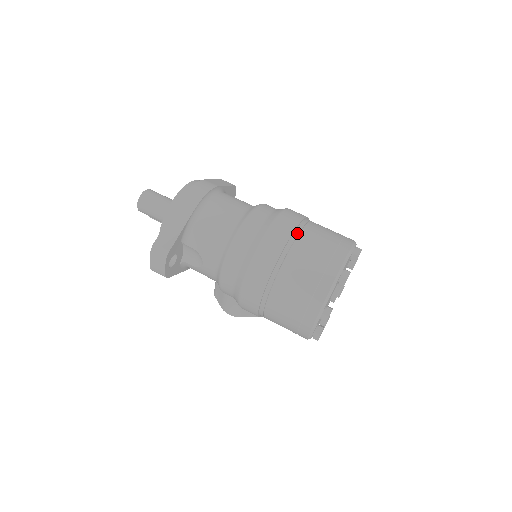
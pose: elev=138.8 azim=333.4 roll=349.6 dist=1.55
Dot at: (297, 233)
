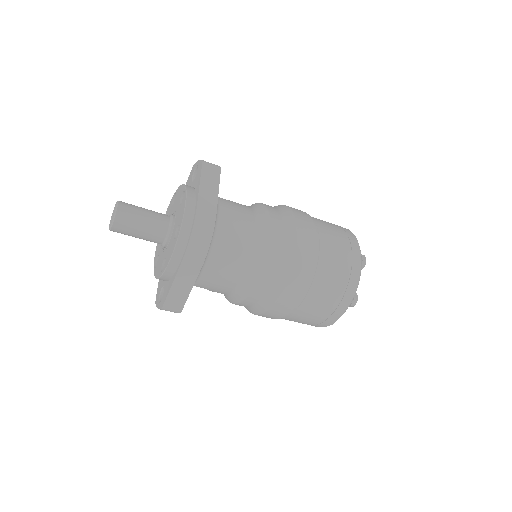
Dot at: (313, 275)
